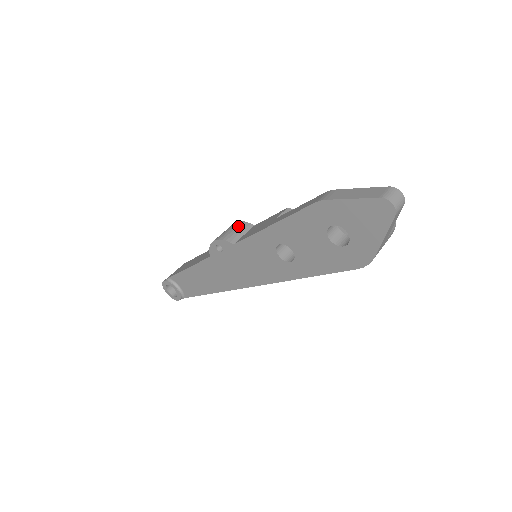
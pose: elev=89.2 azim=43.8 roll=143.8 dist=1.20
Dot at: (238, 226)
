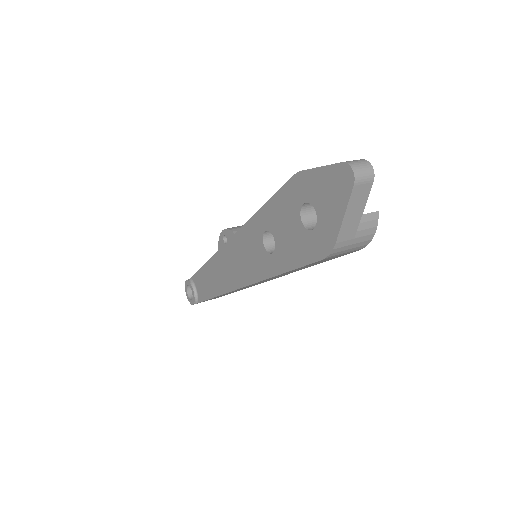
Dot at: occluded
